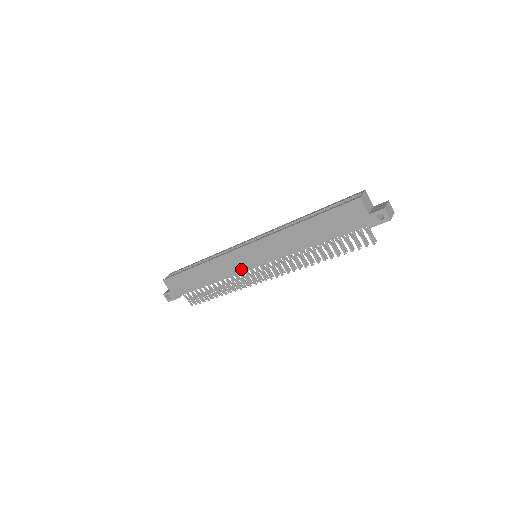
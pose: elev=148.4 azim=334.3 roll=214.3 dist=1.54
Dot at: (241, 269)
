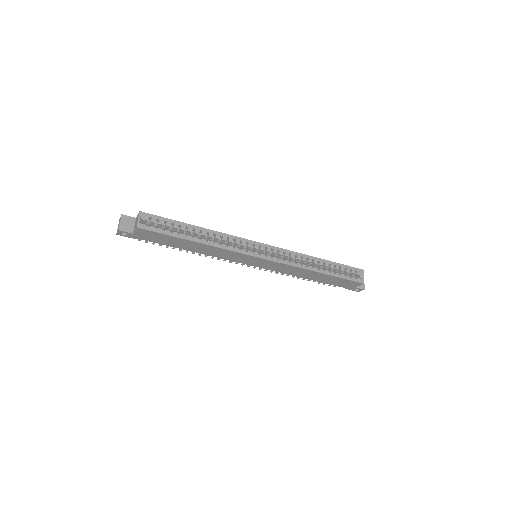
Dot at: (238, 261)
